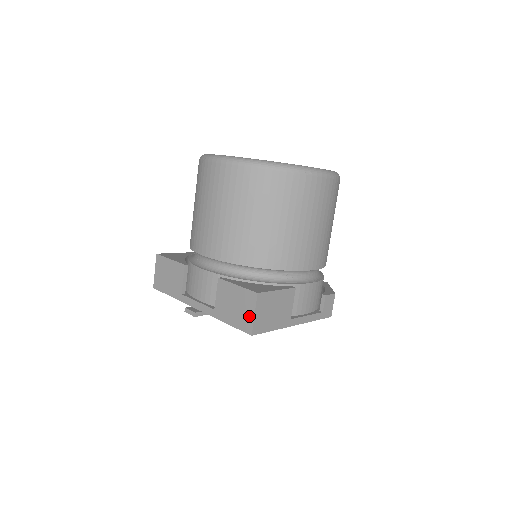
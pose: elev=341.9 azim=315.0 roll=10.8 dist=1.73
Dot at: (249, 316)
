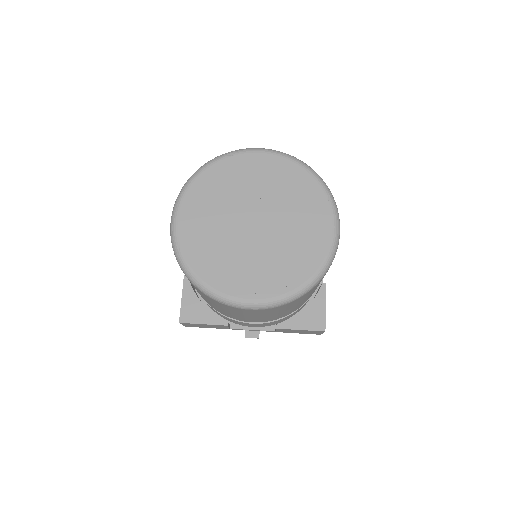
Dot at: (317, 333)
